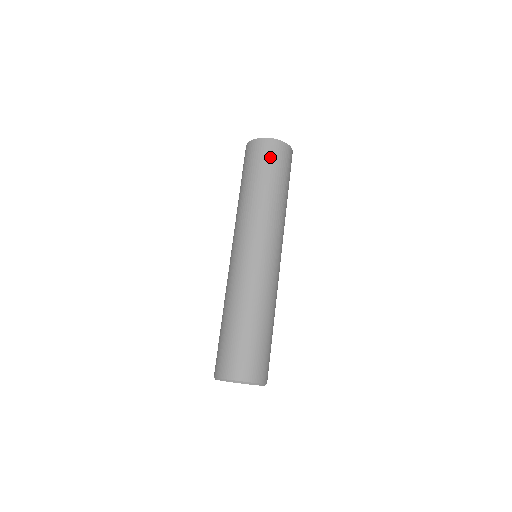
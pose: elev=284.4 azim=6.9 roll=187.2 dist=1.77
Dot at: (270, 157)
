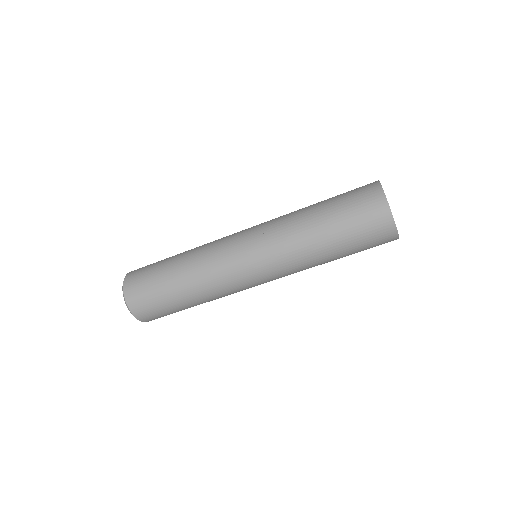
Dot at: occluded
